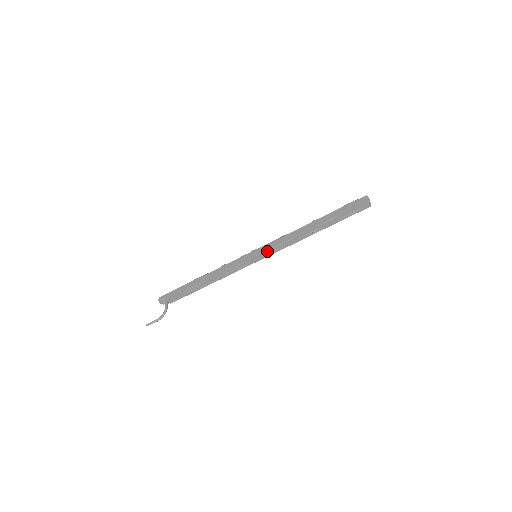
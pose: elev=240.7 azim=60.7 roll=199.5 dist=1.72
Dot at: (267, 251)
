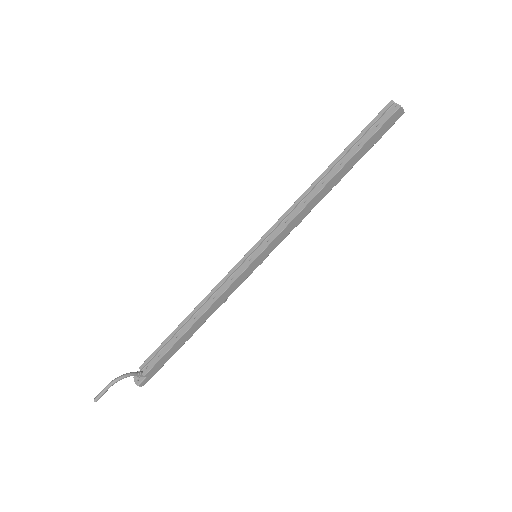
Dot at: (265, 235)
